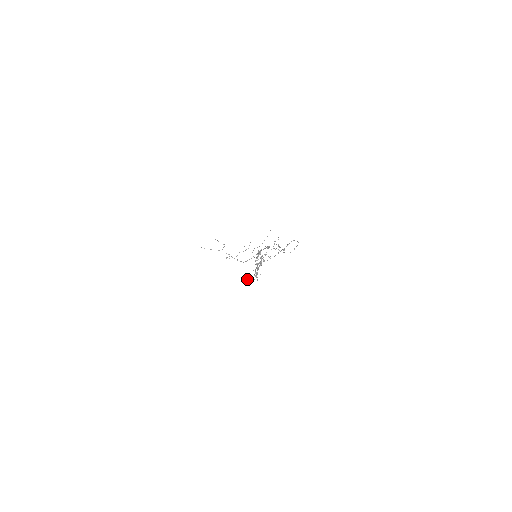
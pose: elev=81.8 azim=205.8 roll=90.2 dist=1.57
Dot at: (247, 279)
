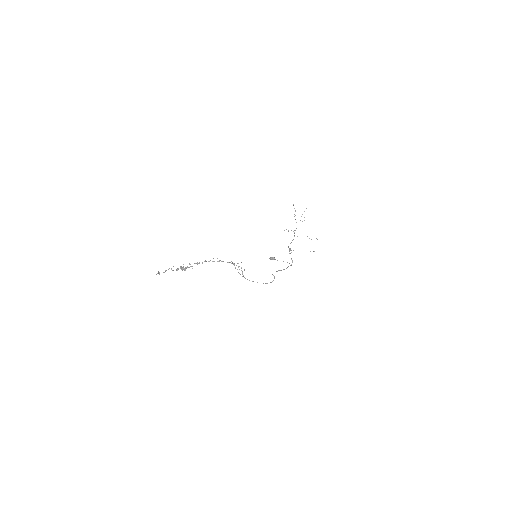
Dot at: (270, 257)
